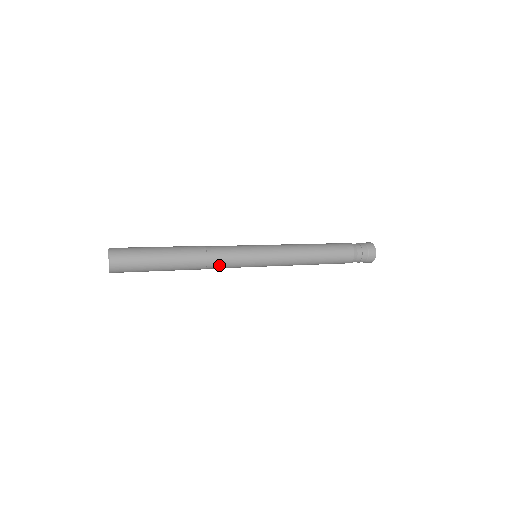
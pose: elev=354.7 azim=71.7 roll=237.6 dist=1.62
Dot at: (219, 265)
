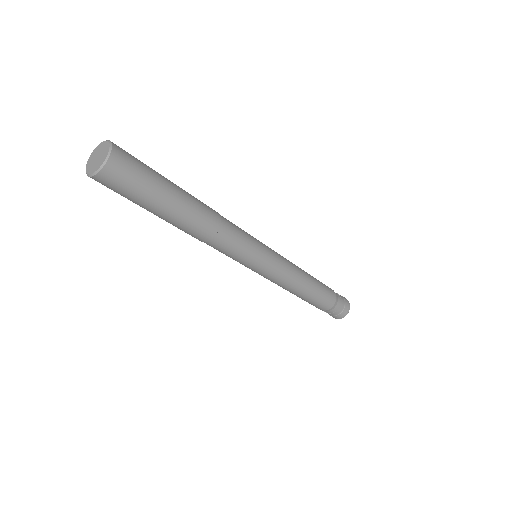
Dot at: (228, 241)
